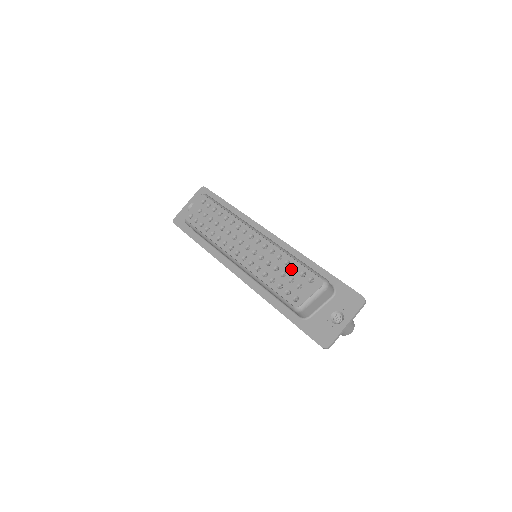
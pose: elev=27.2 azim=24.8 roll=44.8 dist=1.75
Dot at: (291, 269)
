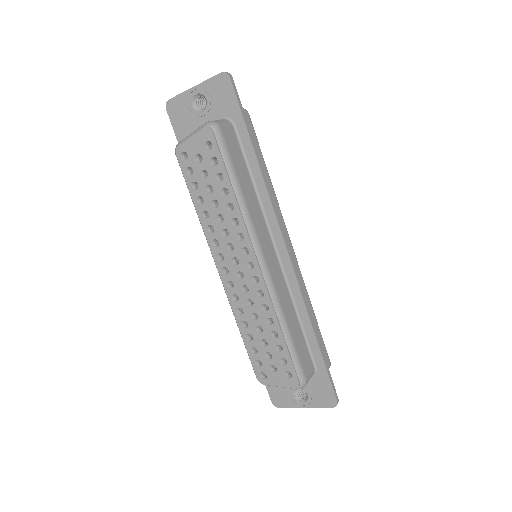
Dot at: (275, 345)
